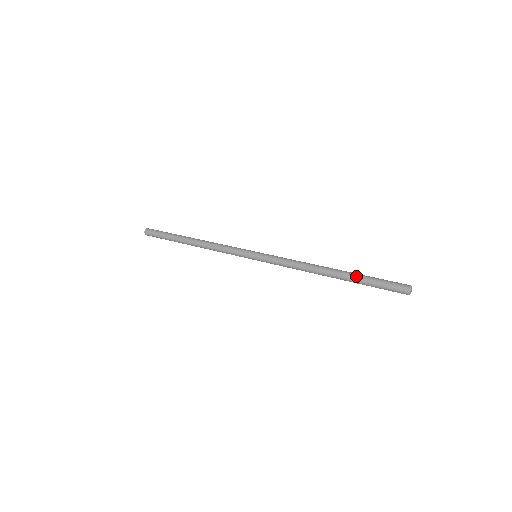
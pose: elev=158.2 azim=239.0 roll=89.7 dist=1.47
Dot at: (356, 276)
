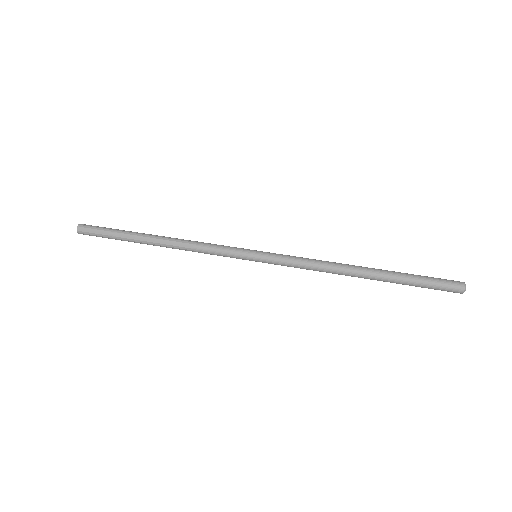
Dot at: (397, 281)
